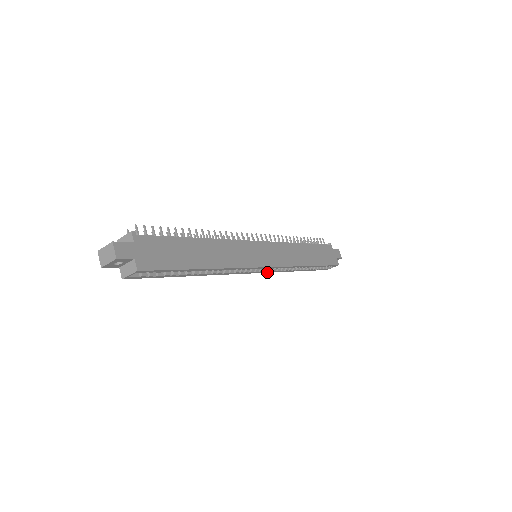
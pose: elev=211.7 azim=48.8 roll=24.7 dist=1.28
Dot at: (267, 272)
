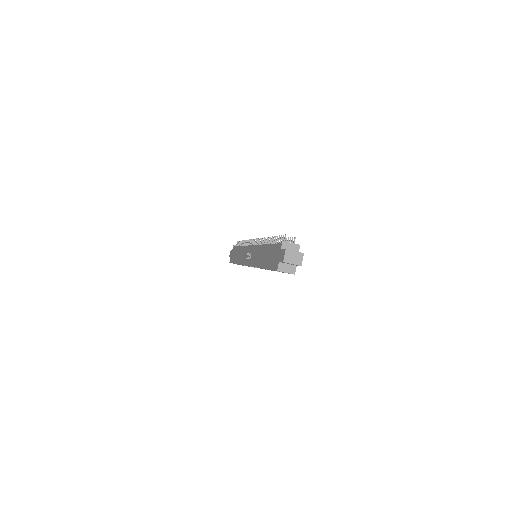
Dot at: occluded
